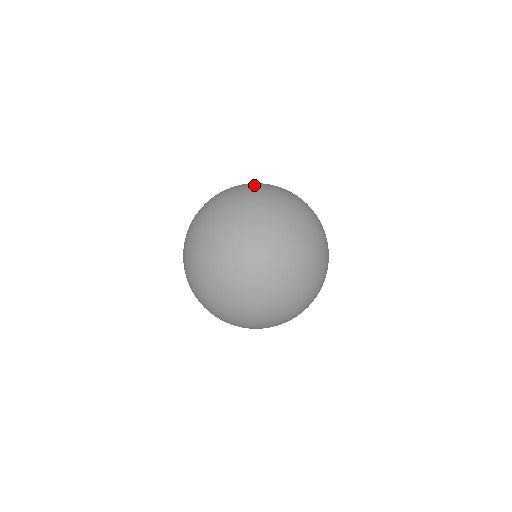
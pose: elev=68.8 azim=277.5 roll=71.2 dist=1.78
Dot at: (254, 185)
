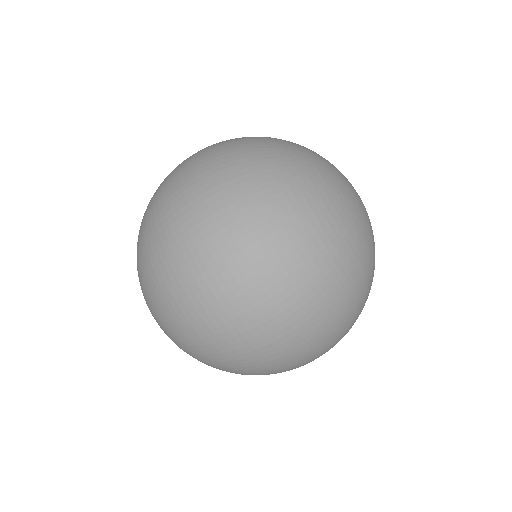
Dot at: (225, 230)
